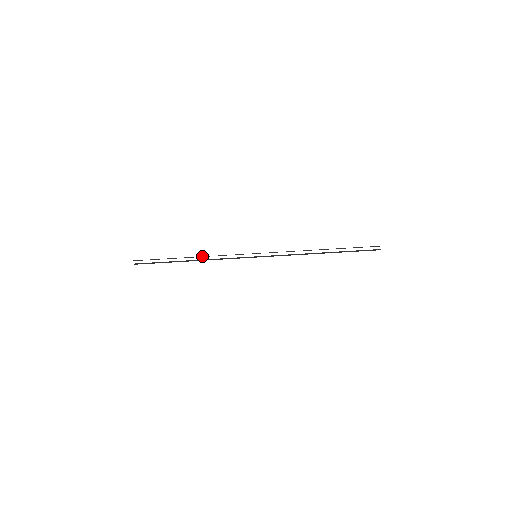
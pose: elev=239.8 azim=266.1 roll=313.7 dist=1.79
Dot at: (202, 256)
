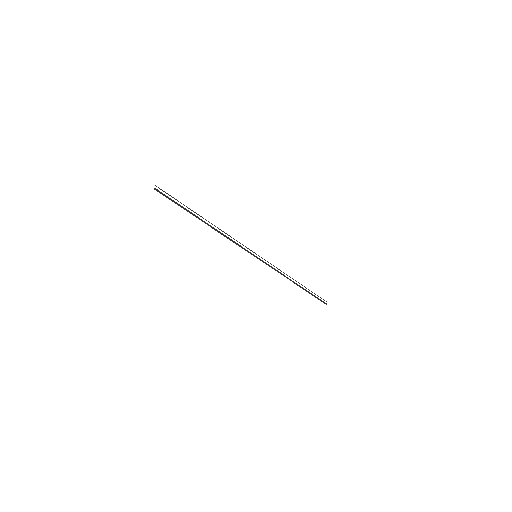
Dot at: occluded
